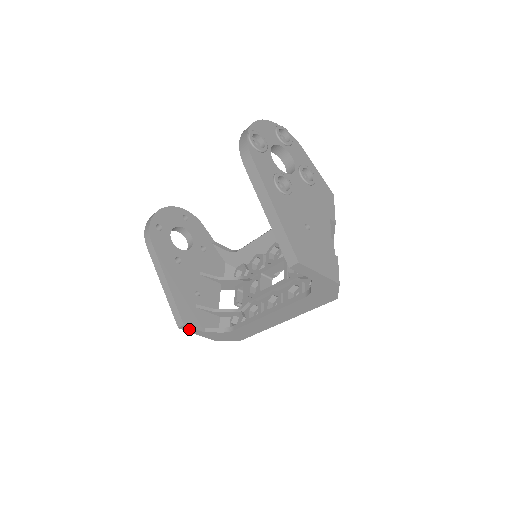
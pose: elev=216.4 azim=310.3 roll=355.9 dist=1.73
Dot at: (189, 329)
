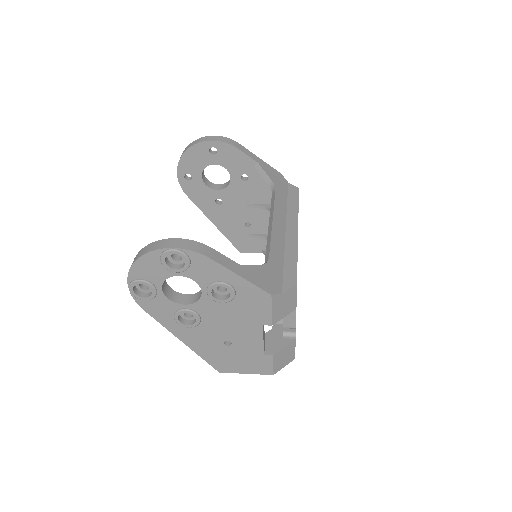
Dot at: occluded
